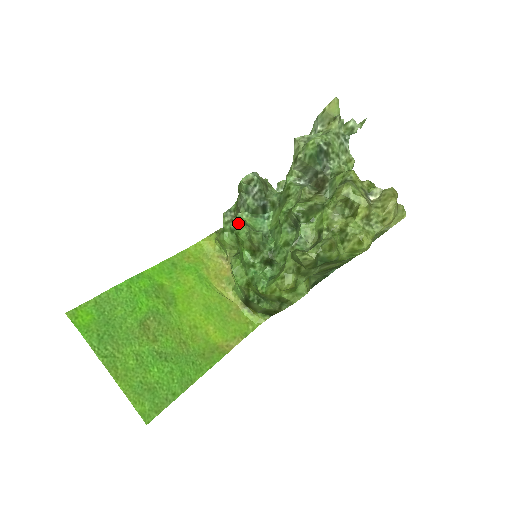
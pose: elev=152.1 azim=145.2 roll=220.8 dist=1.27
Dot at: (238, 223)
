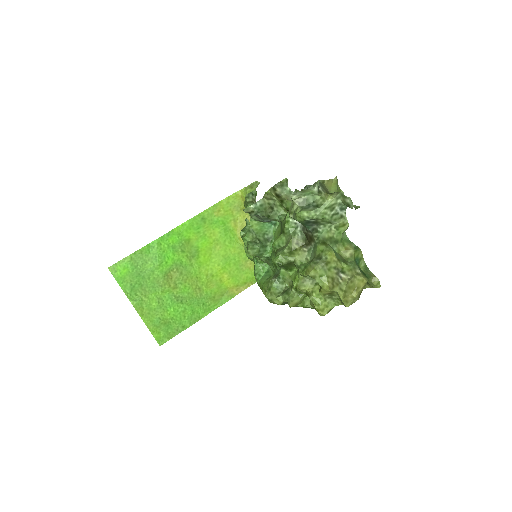
Dot at: (240, 235)
